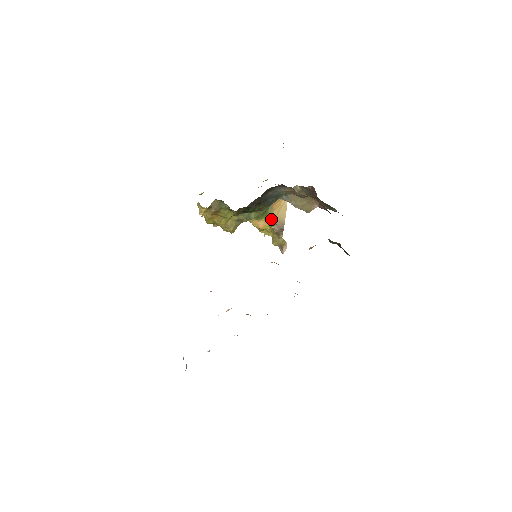
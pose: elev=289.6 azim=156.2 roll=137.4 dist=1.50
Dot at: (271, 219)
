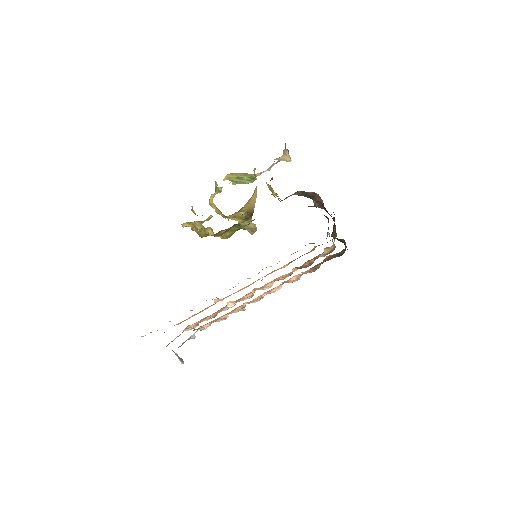
Dot at: (243, 208)
